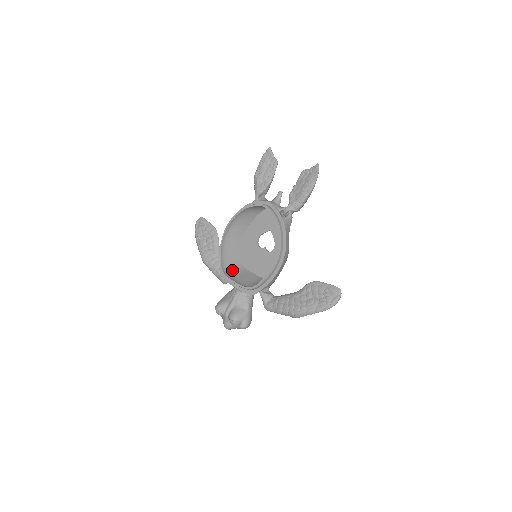
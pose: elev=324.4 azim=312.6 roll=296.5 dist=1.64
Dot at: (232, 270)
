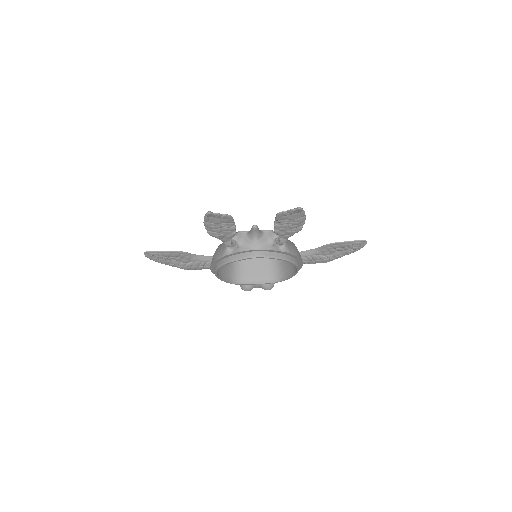
Dot at: (238, 272)
